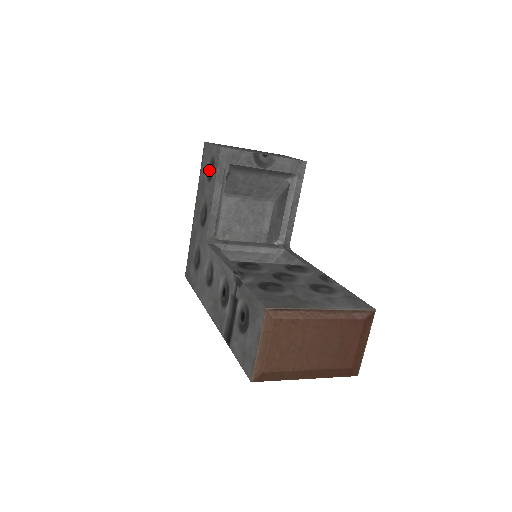
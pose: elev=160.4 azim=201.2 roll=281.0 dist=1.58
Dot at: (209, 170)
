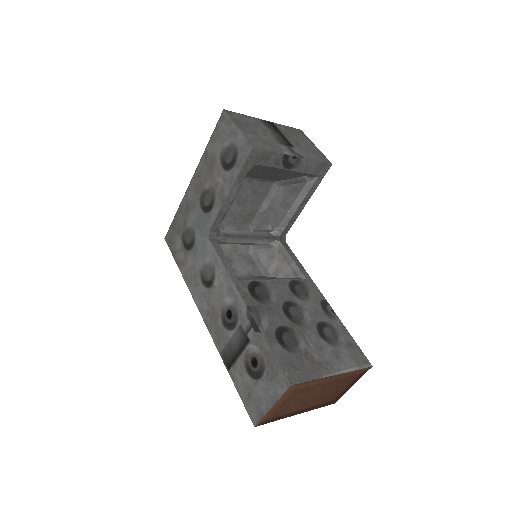
Dot at: (227, 156)
